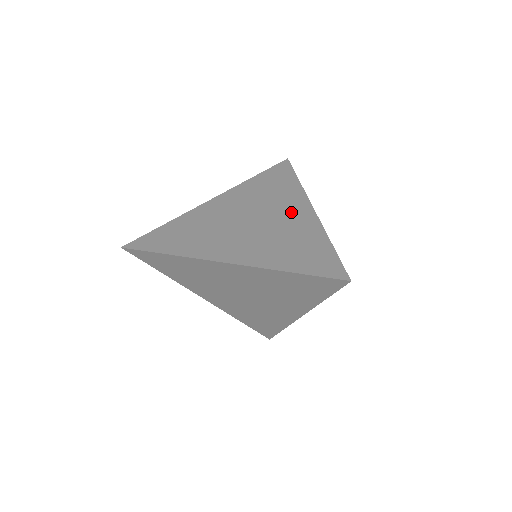
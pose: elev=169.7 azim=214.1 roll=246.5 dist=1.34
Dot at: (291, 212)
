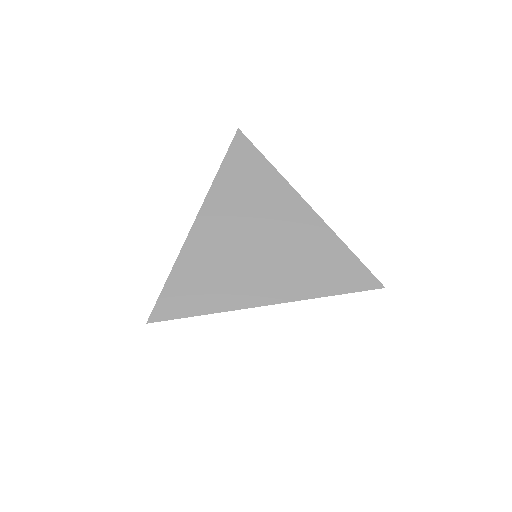
Dot at: (290, 216)
